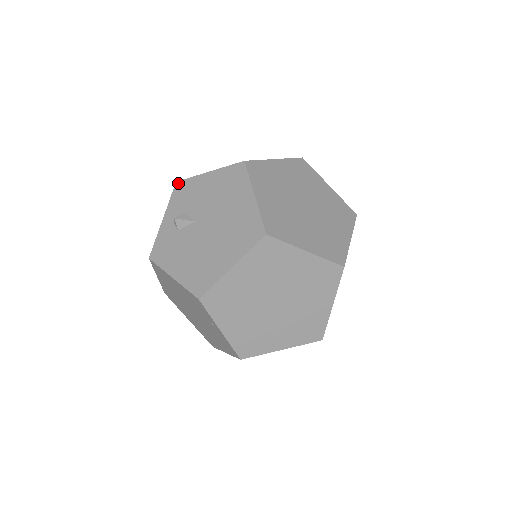
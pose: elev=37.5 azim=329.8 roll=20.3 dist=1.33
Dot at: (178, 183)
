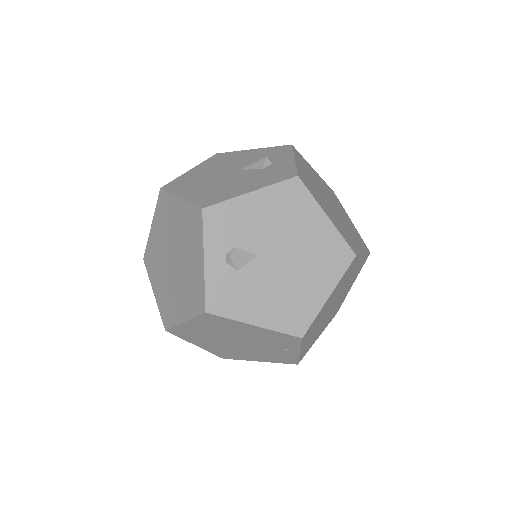
Dot at: (207, 210)
